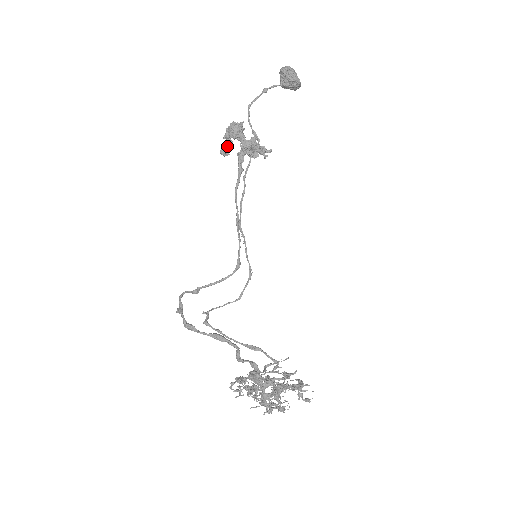
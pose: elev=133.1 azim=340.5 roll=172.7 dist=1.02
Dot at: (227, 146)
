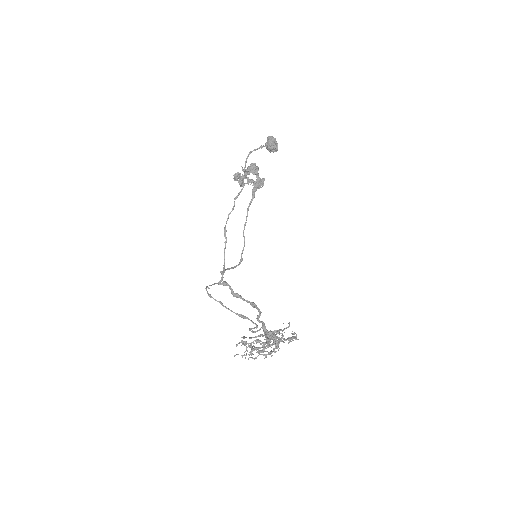
Dot at: (243, 176)
